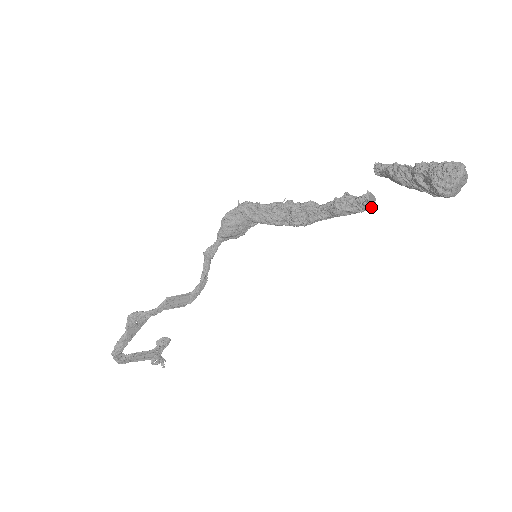
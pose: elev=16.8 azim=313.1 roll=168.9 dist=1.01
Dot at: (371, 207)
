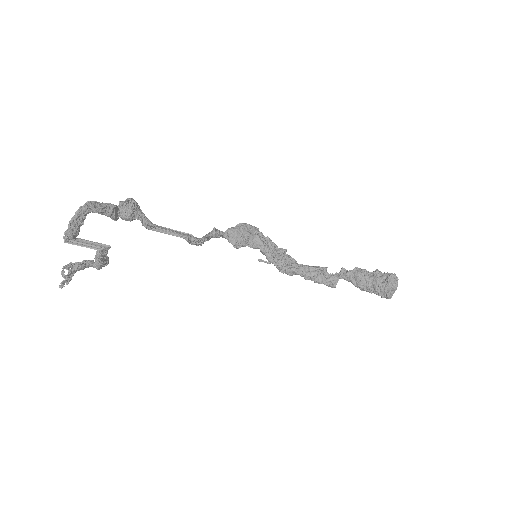
Dot at: occluded
